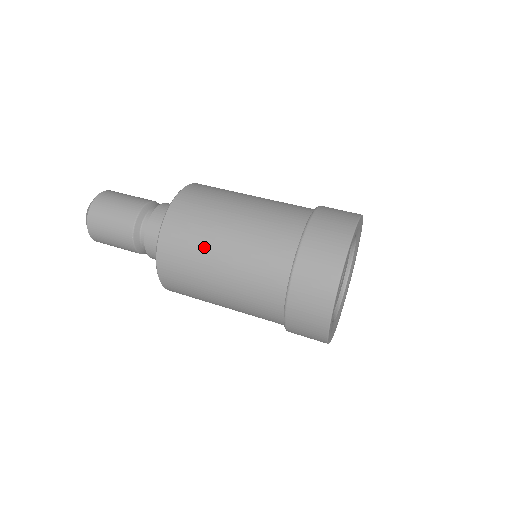
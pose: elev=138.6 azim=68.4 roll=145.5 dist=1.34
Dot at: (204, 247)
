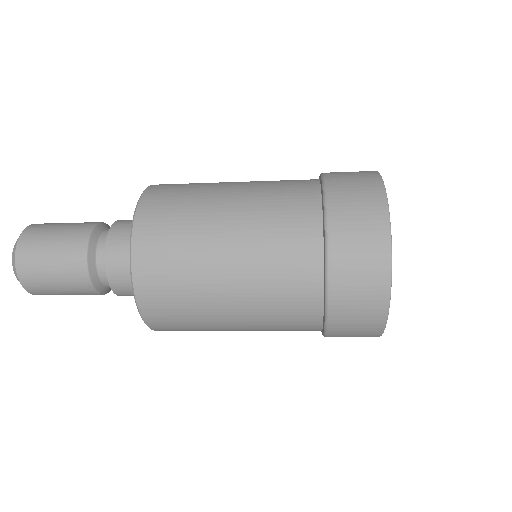
Dot at: (211, 183)
